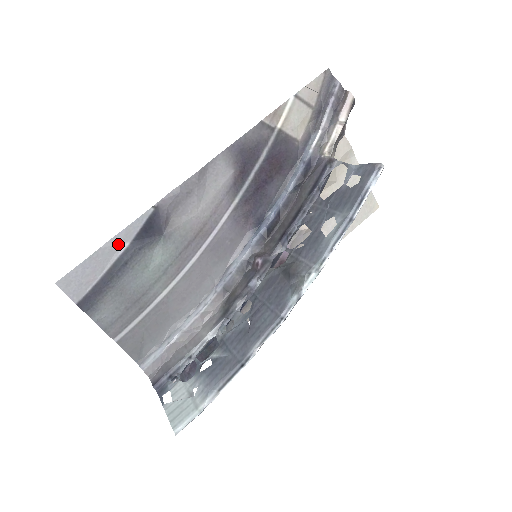
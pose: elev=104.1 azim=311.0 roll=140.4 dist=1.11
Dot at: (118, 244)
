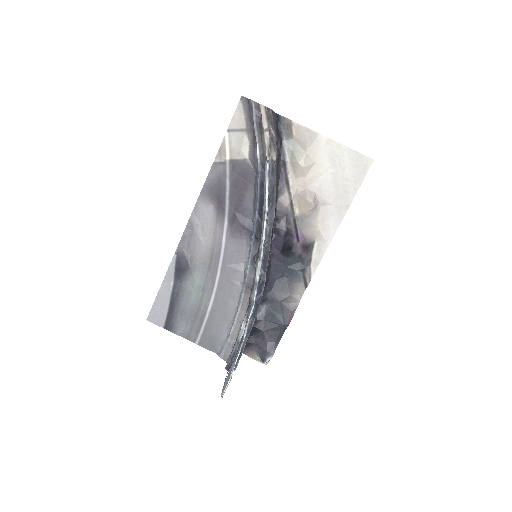
Dot at: (167, 284)
